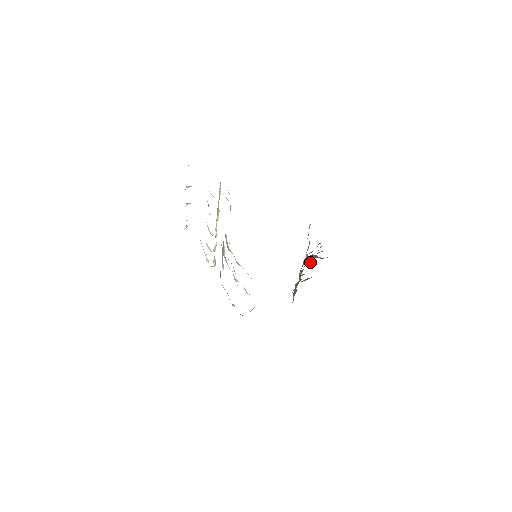
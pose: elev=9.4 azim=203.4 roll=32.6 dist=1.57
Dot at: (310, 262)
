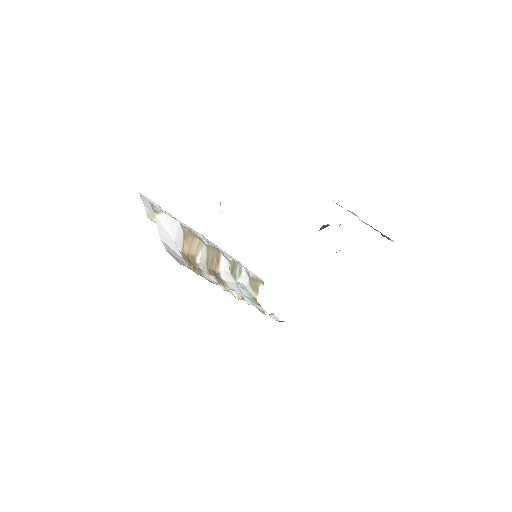
Dot at: occluded
